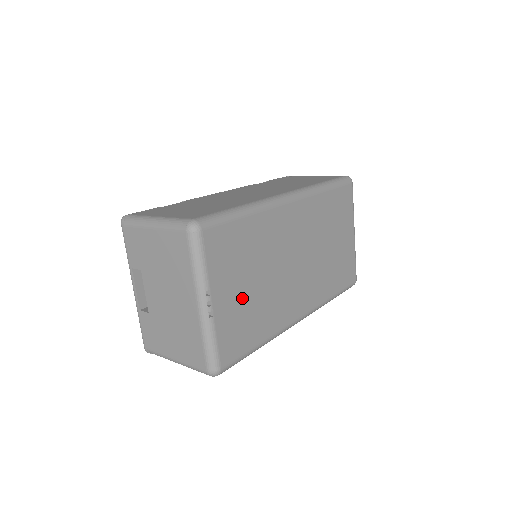
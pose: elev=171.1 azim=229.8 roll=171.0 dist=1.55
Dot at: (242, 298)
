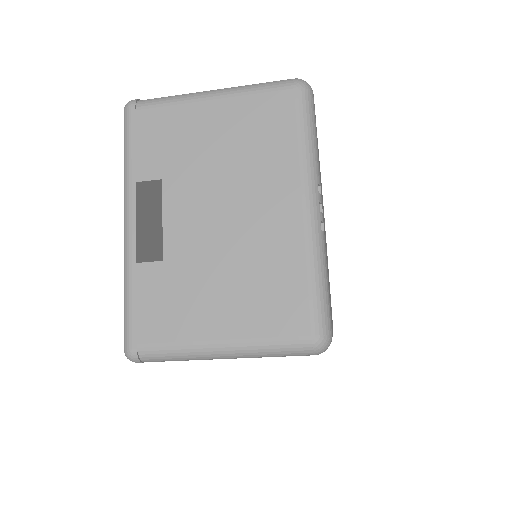
Dot at: occluded
